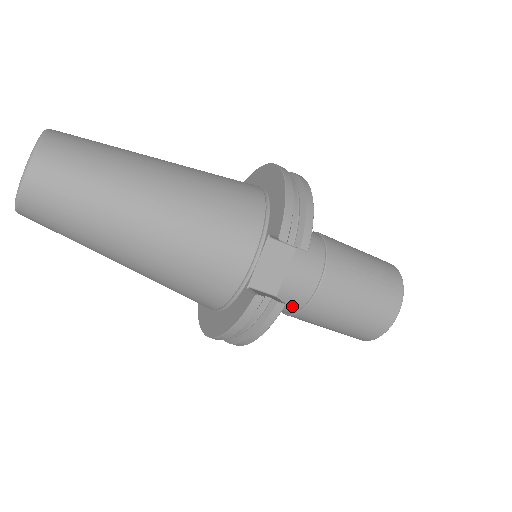
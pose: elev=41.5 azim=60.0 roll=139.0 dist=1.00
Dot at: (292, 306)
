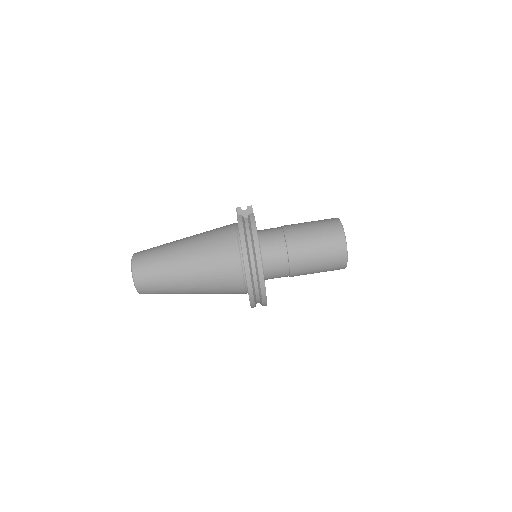
Dot at: (280, 242)
